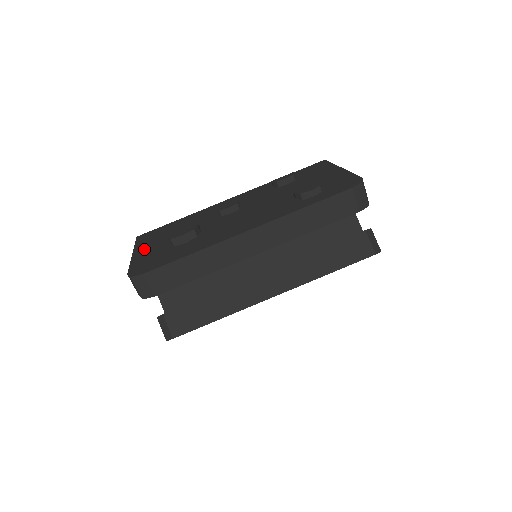
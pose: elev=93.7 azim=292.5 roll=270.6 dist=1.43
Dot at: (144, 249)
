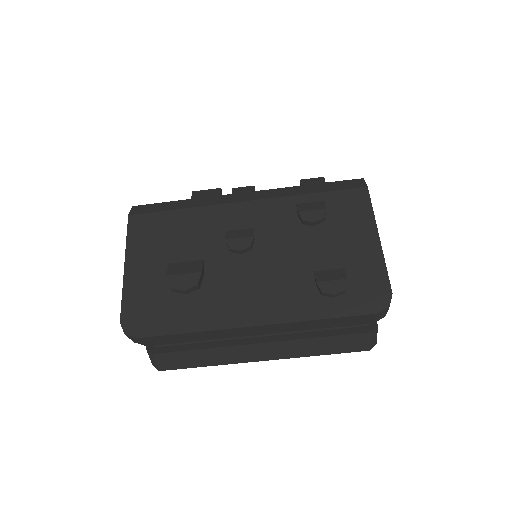
Dot at: (138, 267)
